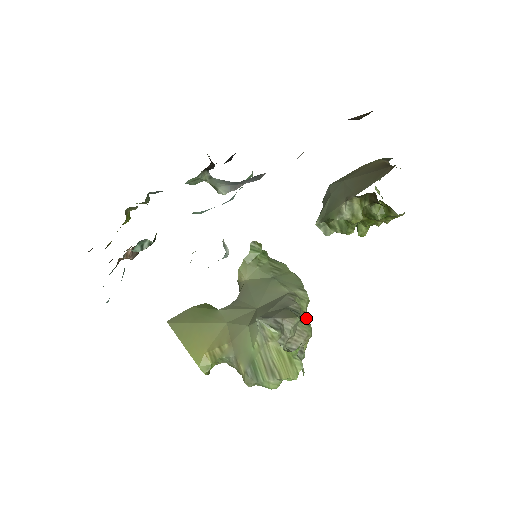
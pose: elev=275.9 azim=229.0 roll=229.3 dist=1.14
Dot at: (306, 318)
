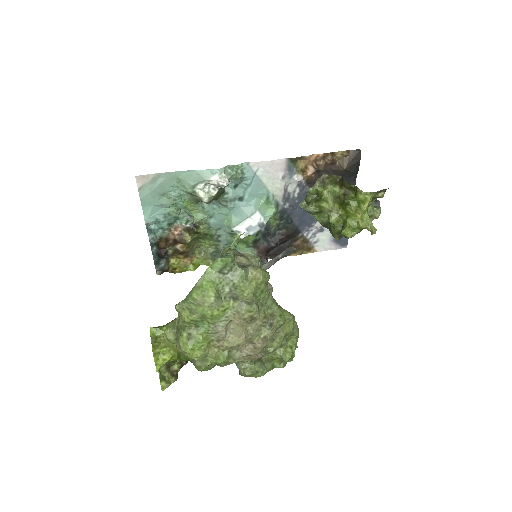
Dot at: (275, 304)
